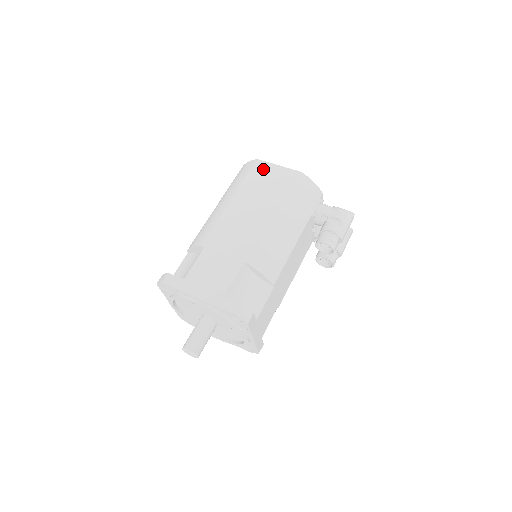
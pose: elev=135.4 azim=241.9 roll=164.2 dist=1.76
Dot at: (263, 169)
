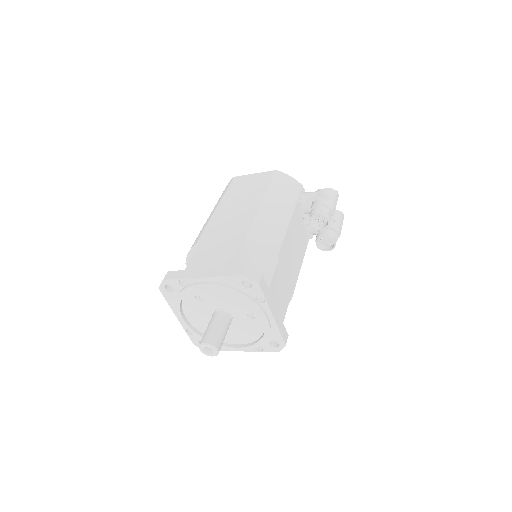
Dot at: (241, 180)
